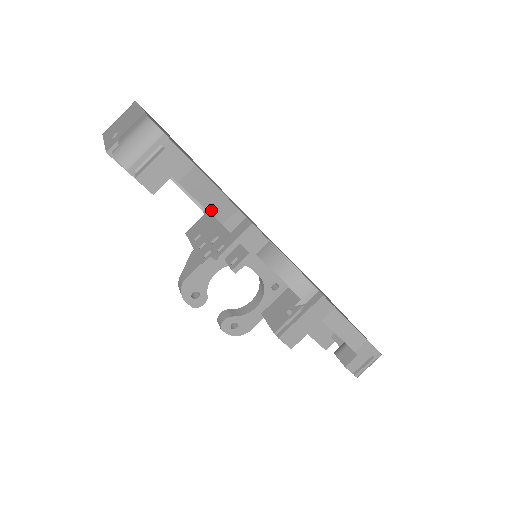
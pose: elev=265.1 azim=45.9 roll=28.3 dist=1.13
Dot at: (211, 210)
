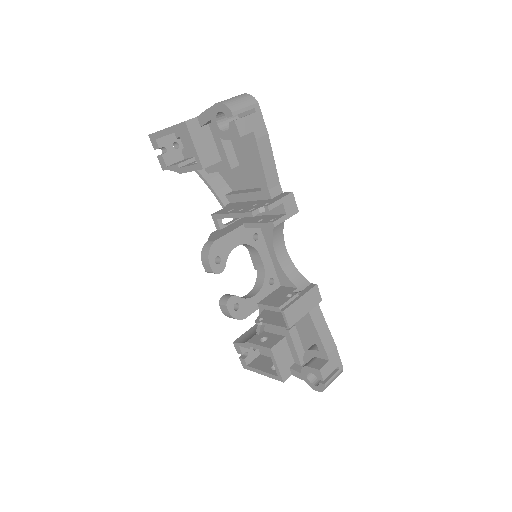
Dot at: (266, 173)
